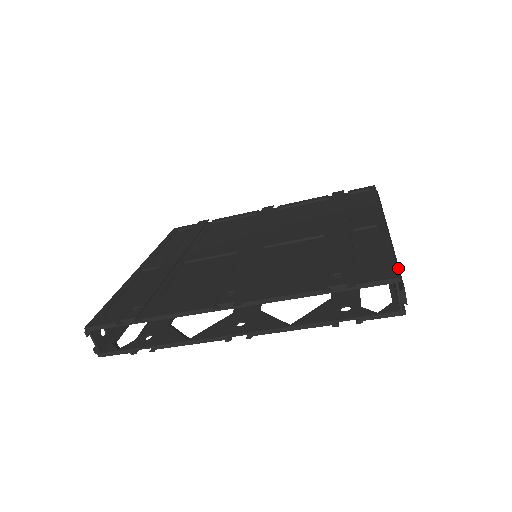
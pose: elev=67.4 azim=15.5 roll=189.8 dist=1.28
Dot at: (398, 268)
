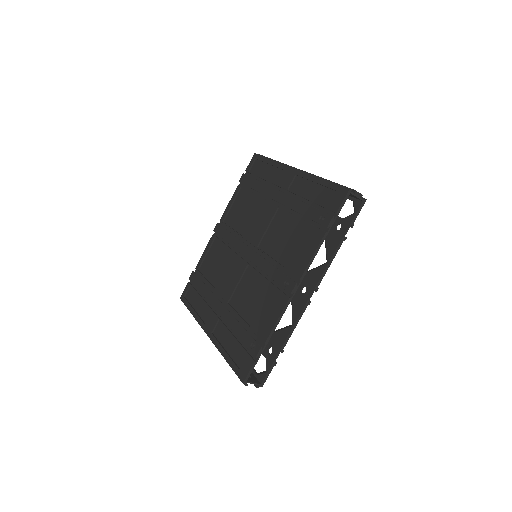
Dot at: occluded
